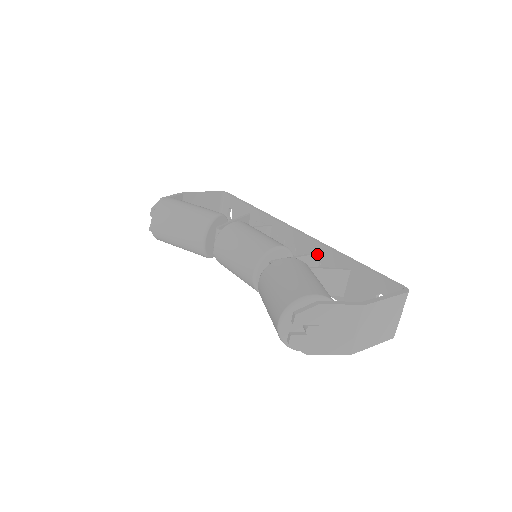
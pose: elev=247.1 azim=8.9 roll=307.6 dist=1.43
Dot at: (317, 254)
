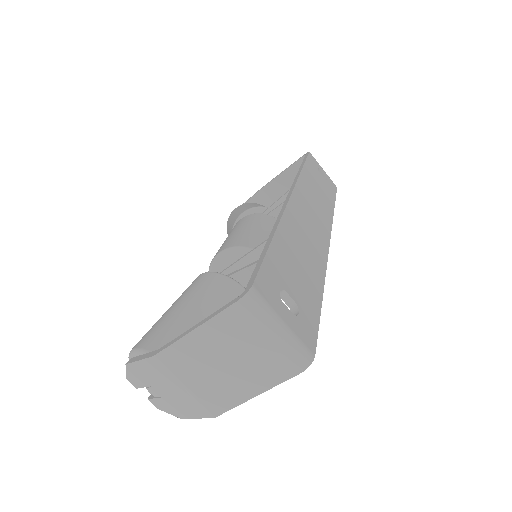
Dot at: occluded
